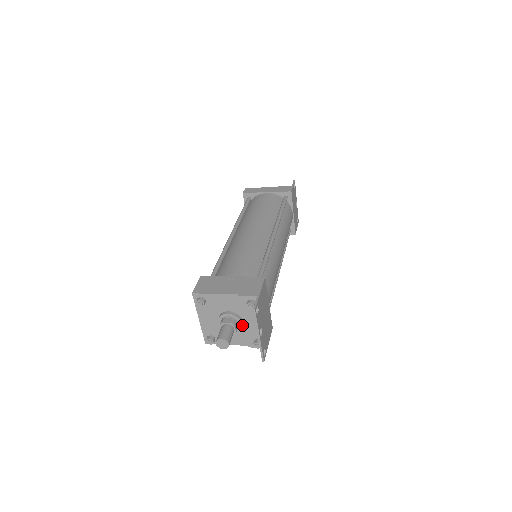
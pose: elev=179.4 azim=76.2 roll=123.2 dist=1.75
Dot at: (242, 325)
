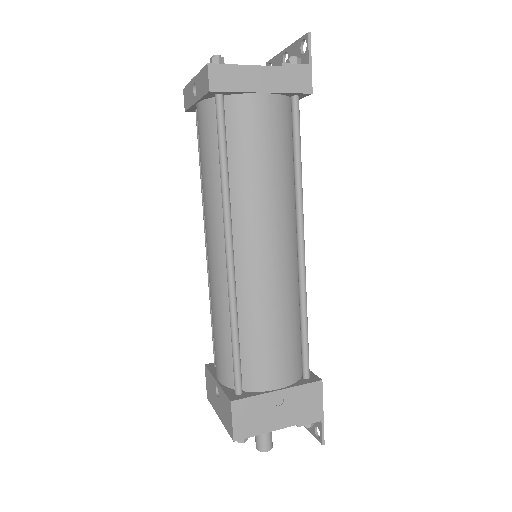
Dot at: occluded
